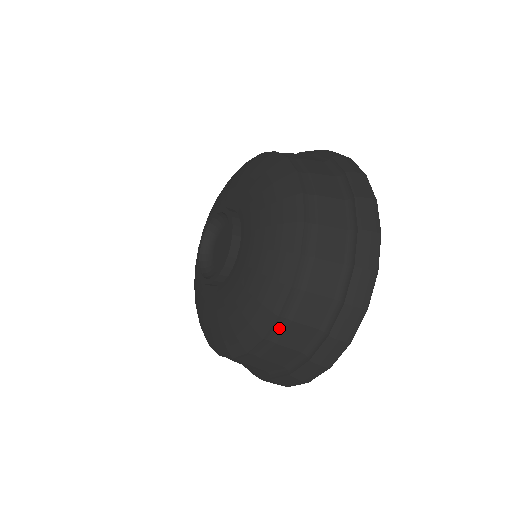
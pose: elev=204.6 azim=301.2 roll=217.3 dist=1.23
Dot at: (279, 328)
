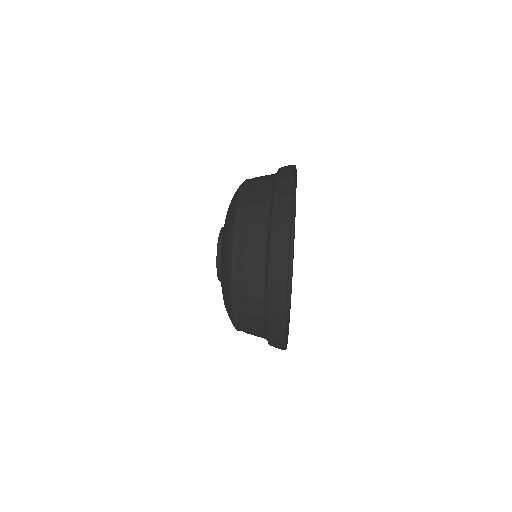
Dot at: (238, 302)
